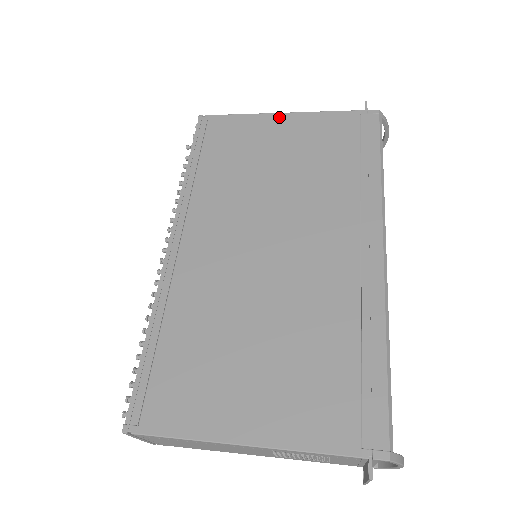
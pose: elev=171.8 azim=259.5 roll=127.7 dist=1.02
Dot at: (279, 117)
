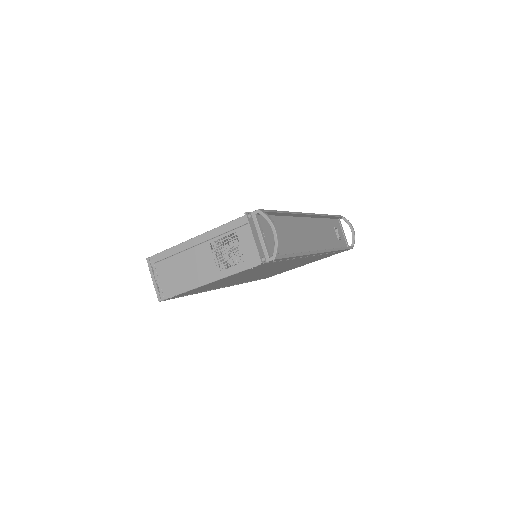
Dot at: occluded
